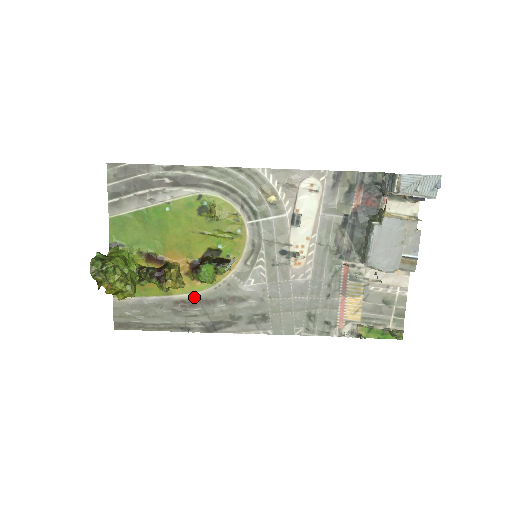
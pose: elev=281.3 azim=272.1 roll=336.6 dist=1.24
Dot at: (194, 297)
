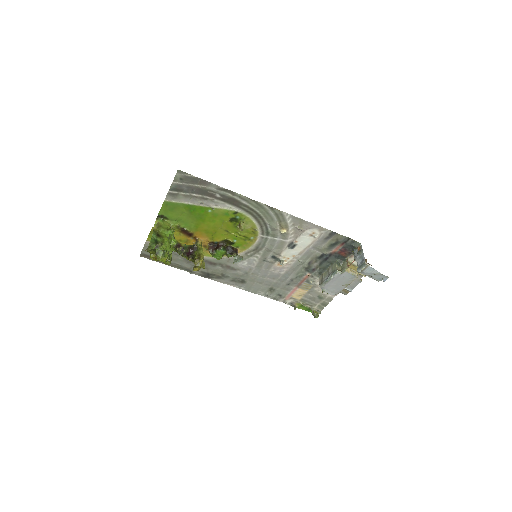
Dot at: occluded
